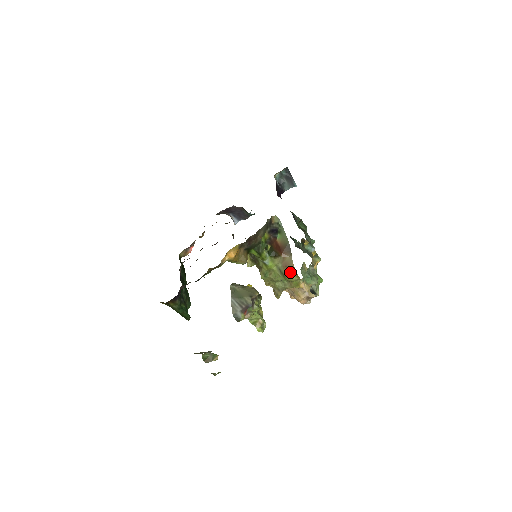
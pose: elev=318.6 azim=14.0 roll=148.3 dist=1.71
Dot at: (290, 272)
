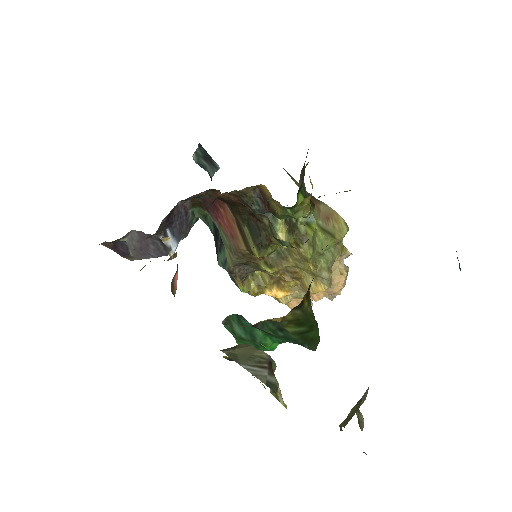
Dot at: (336, 224)
